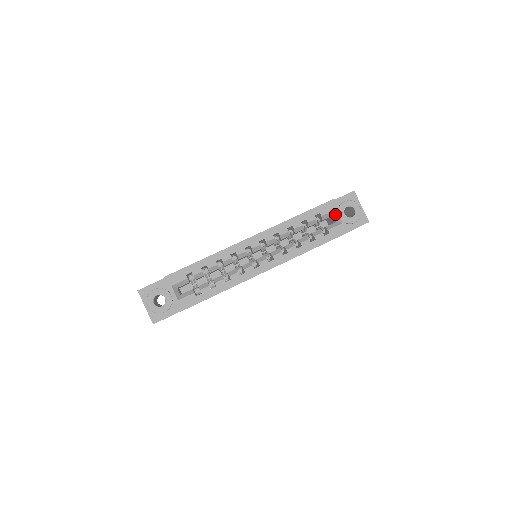
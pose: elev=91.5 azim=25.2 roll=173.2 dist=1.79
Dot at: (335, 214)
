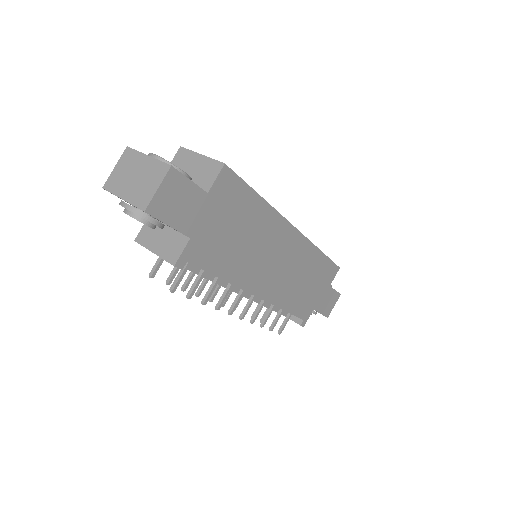
Dot at: occluded
